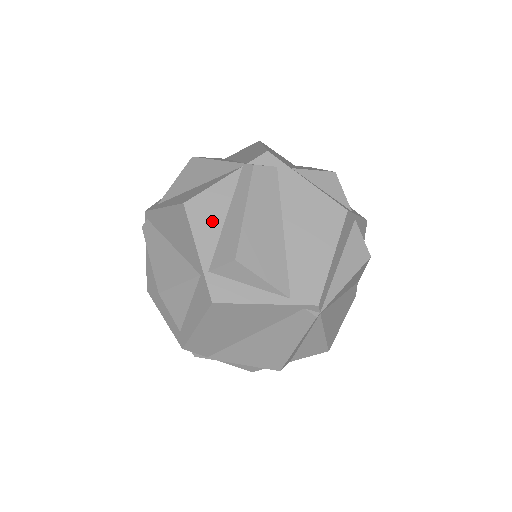
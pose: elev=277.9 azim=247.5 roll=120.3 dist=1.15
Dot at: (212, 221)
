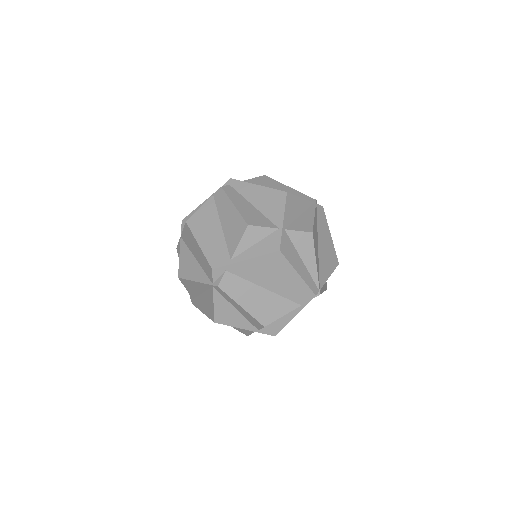
Dot at: (234, 316)
